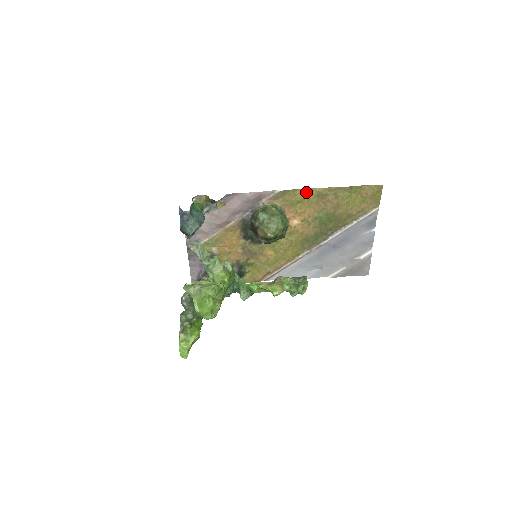
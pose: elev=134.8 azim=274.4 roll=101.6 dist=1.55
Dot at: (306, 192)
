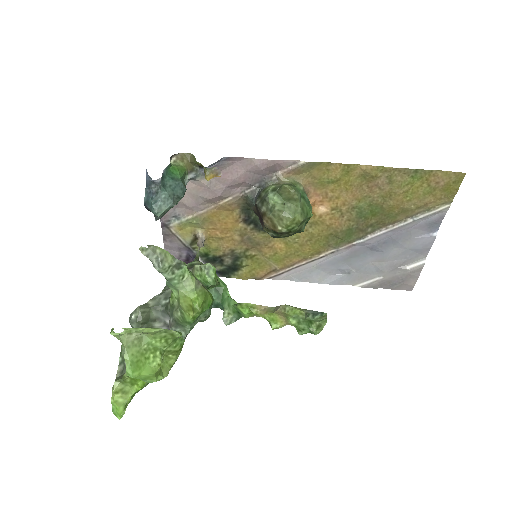
Dot at: (346, 169)
